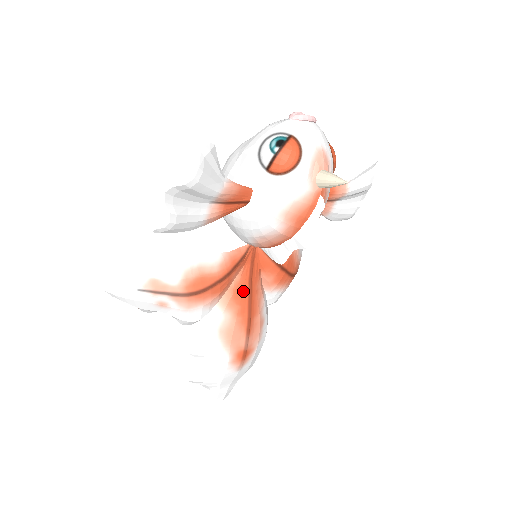
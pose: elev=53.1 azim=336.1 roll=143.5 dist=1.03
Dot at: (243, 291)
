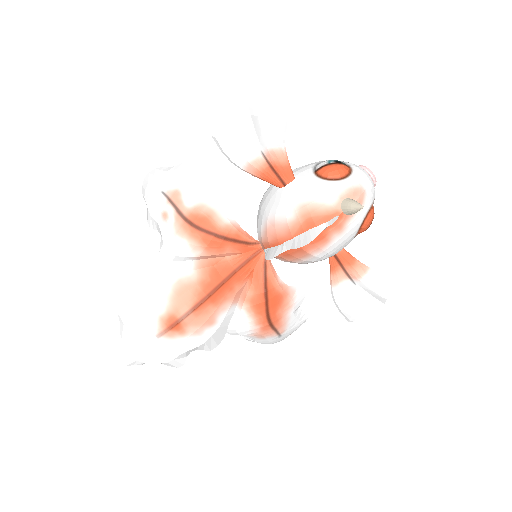
Dot at: (223, 272)
